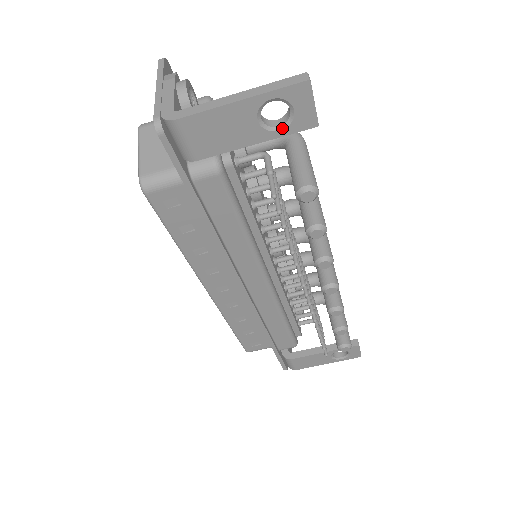
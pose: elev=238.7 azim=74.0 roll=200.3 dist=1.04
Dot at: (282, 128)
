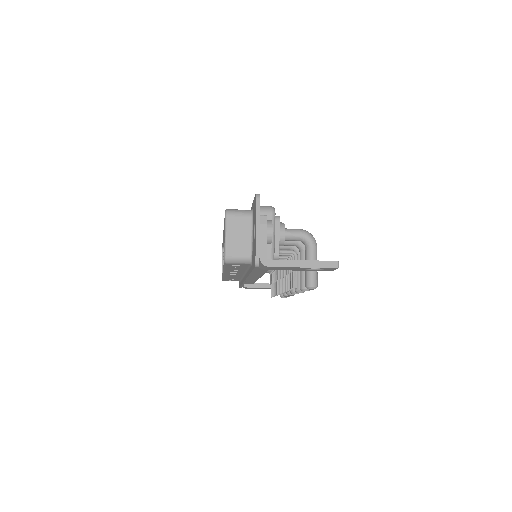
Dot at: (315, 270)
